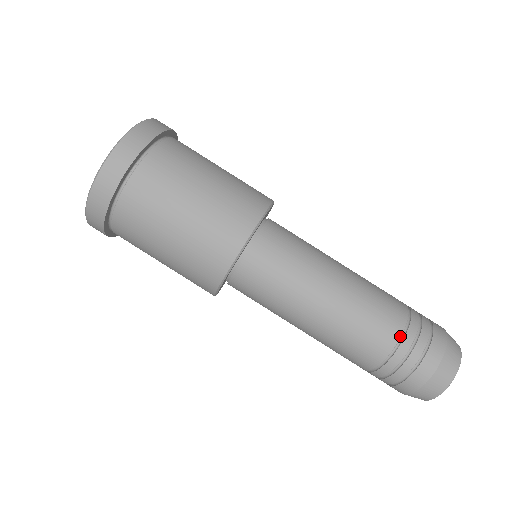
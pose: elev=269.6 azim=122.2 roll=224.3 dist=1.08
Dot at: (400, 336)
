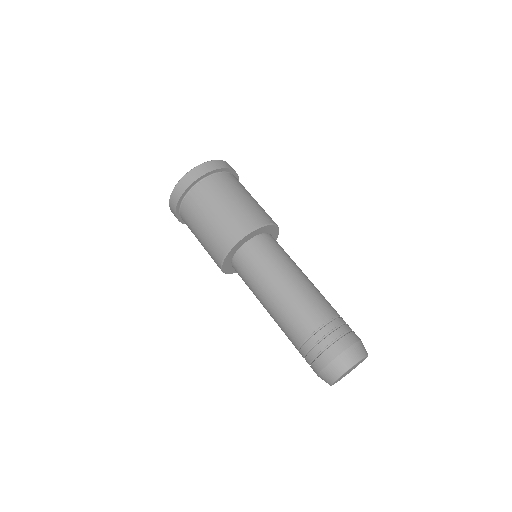
Dot at: (308, 336)
